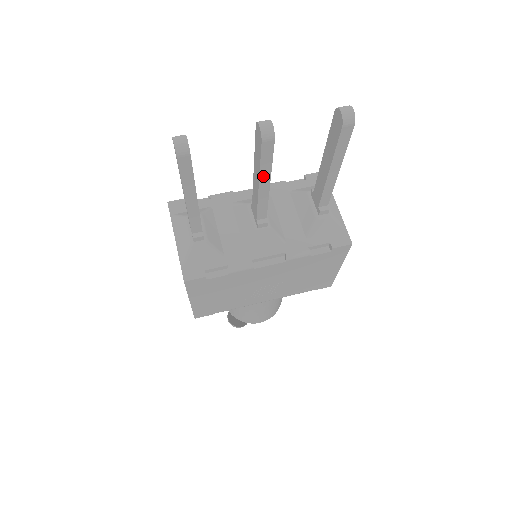
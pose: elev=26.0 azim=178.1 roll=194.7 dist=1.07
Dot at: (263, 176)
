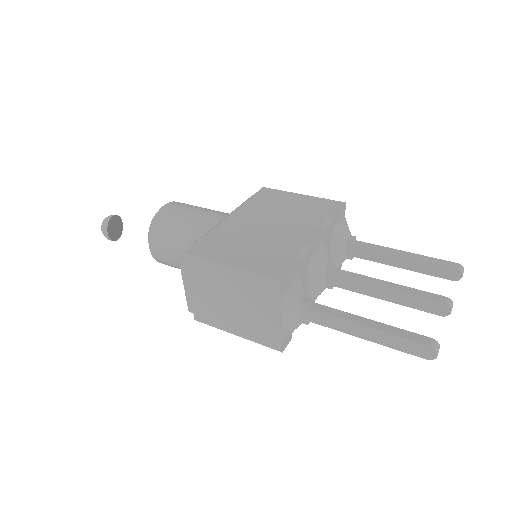
Dot at: (397, 302)
